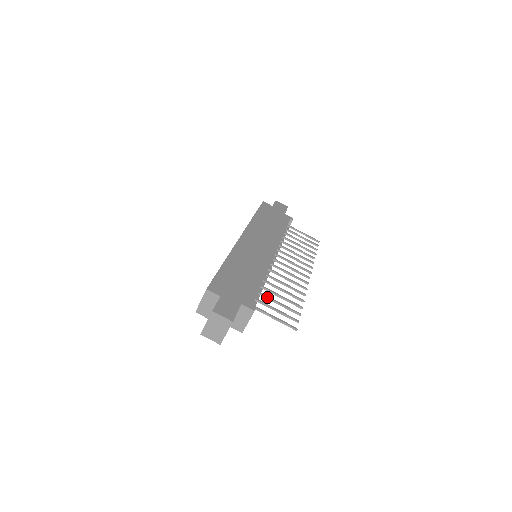
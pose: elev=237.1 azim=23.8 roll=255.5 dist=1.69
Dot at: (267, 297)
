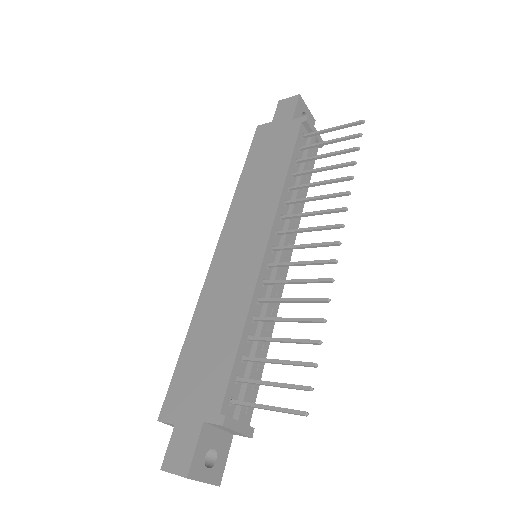
Dot at: (256, 361)
